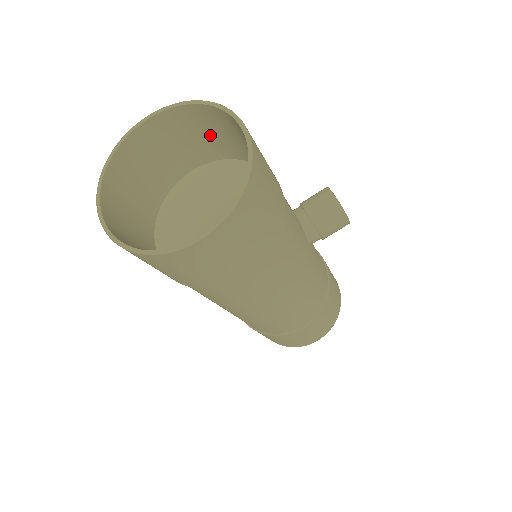
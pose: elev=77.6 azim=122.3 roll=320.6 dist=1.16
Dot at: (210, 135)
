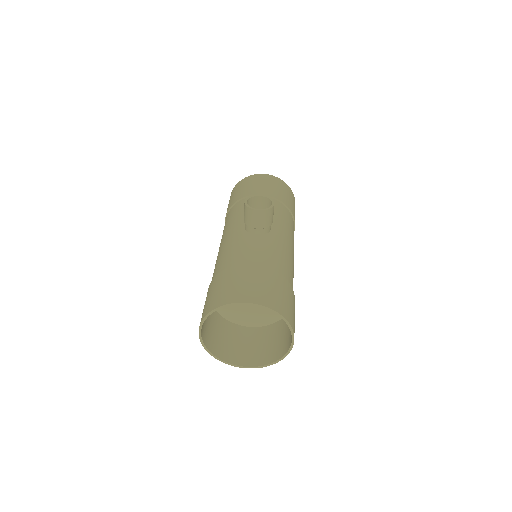
Dot at: occluded
